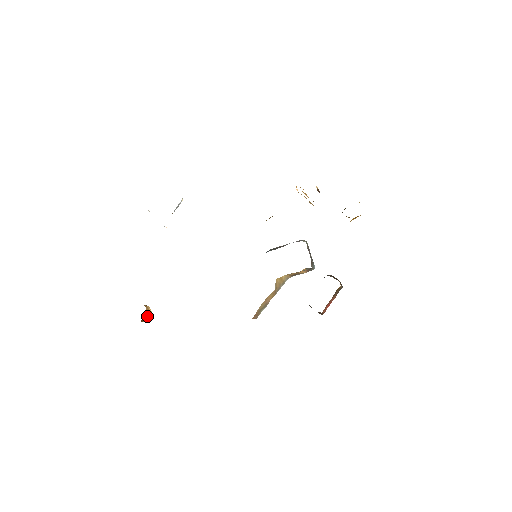
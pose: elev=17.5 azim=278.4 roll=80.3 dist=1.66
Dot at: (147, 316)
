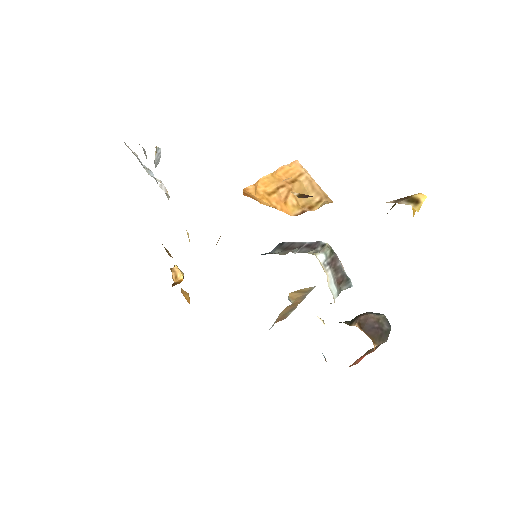
Dot at: (176, 282)
